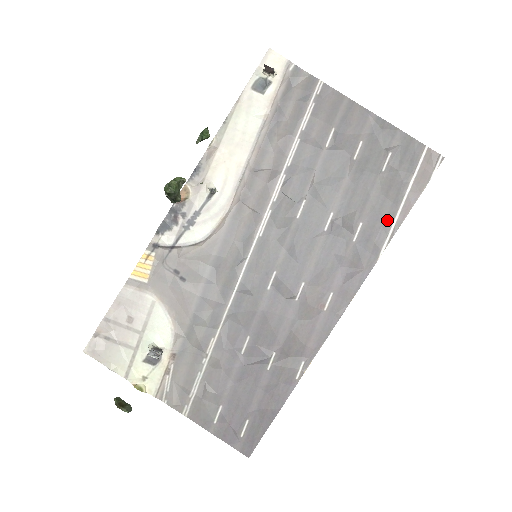
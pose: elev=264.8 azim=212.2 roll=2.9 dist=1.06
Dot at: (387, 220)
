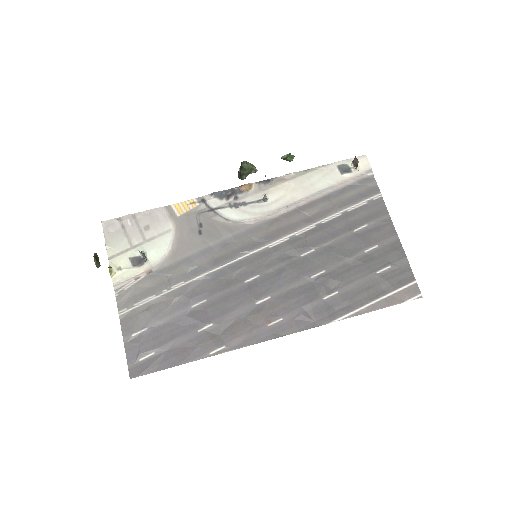
Dot at: (355, 304)
